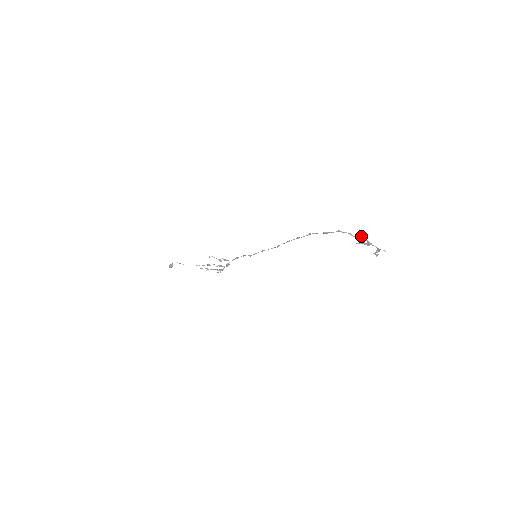
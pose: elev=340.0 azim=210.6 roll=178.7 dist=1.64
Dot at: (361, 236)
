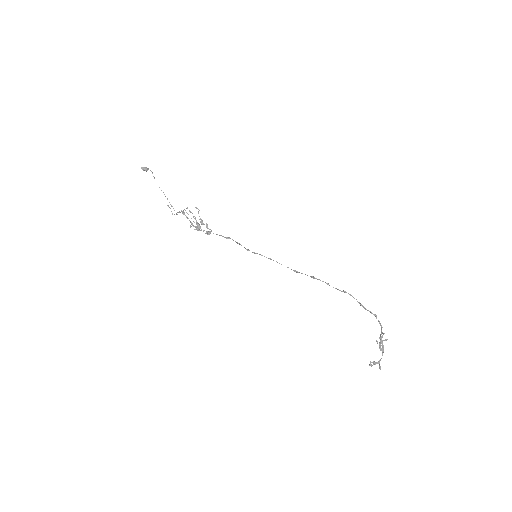
Dot at: occluded
